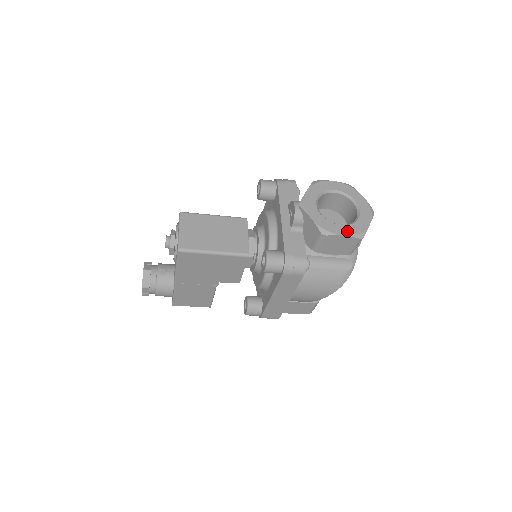
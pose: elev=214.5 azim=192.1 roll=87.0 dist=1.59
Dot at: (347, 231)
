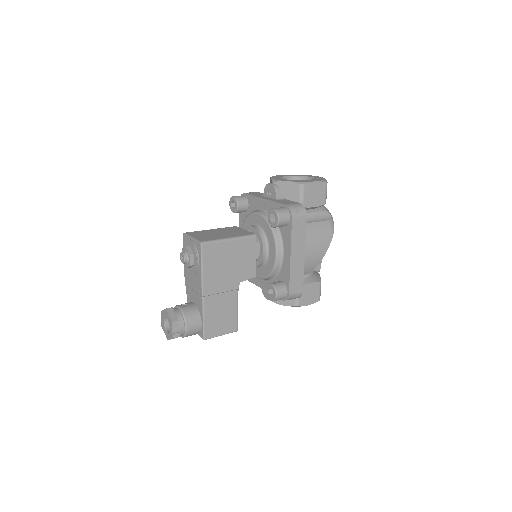
Dot at: (315, 180)
